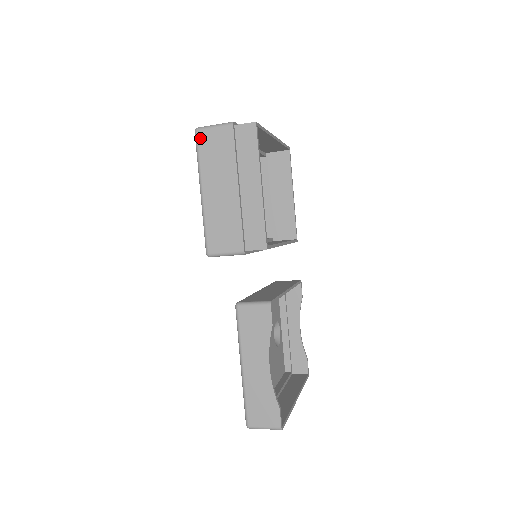
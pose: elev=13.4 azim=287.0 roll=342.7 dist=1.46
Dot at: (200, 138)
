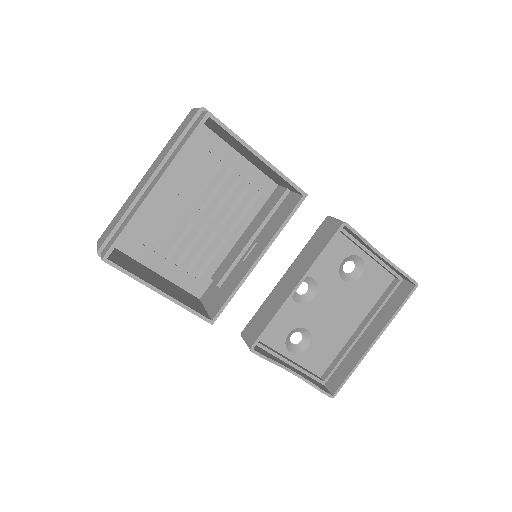
Dot at: occluded
